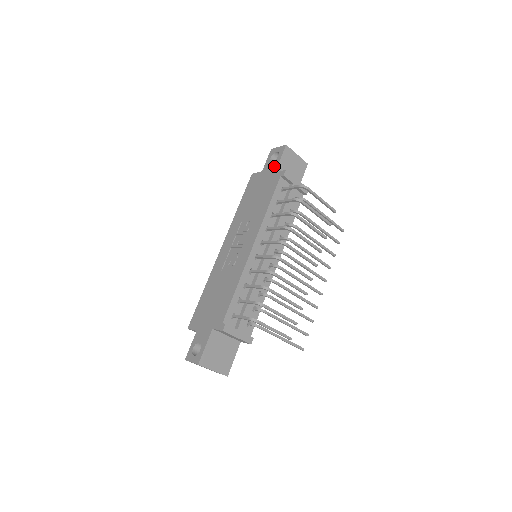
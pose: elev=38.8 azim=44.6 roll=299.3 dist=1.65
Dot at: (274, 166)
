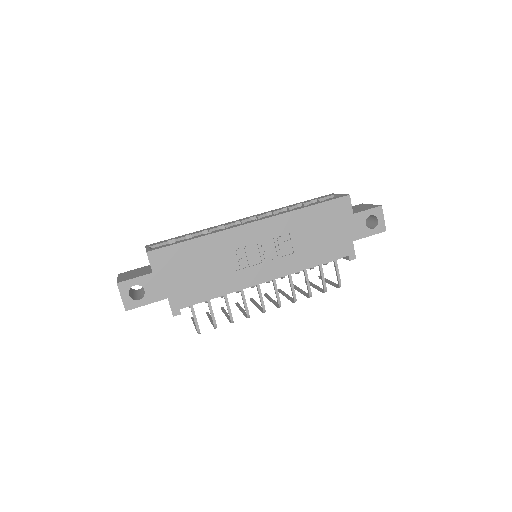
Dot at: (360, 233)
